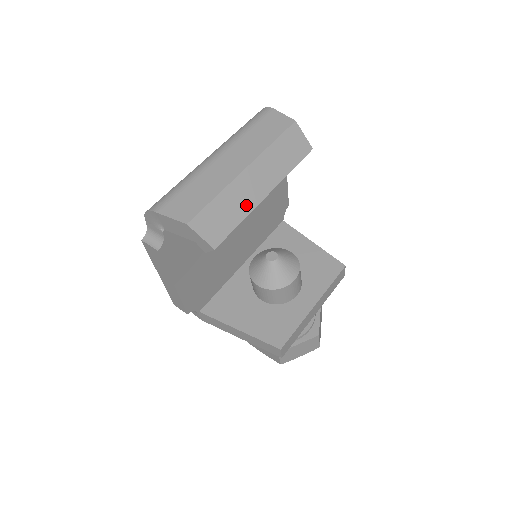
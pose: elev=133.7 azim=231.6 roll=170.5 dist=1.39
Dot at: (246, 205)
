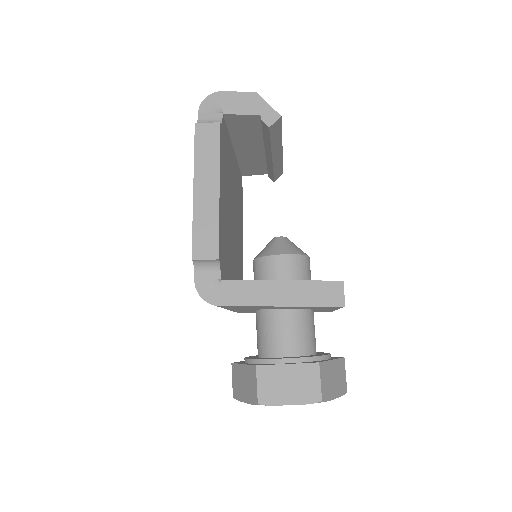
Dot at: occluded
